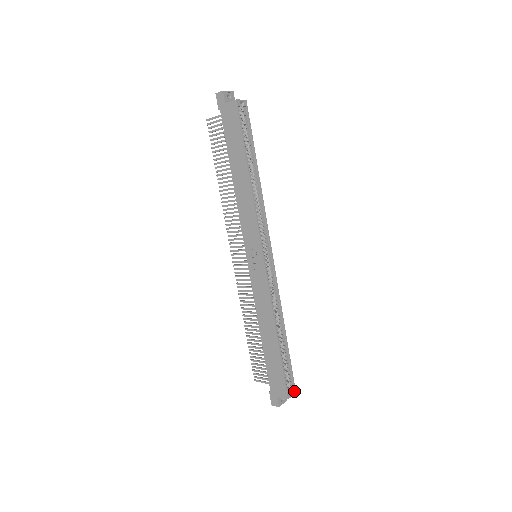
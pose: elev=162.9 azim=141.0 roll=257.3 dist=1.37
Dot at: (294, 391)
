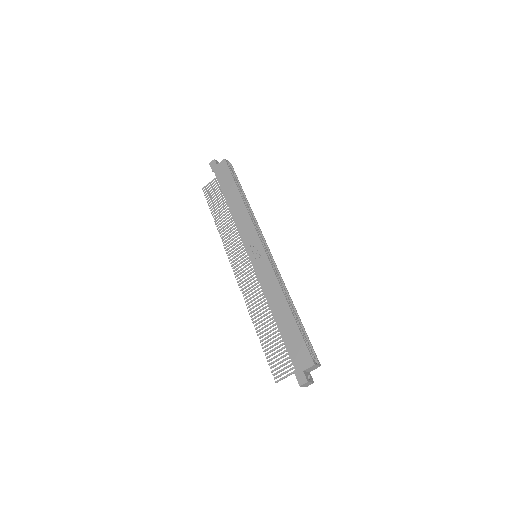
Dot at: (318, 364)
